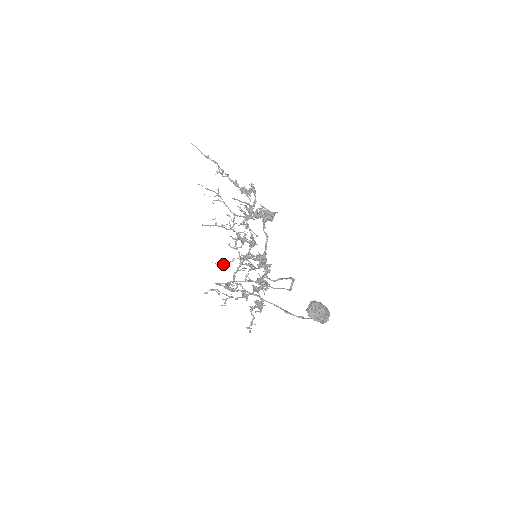
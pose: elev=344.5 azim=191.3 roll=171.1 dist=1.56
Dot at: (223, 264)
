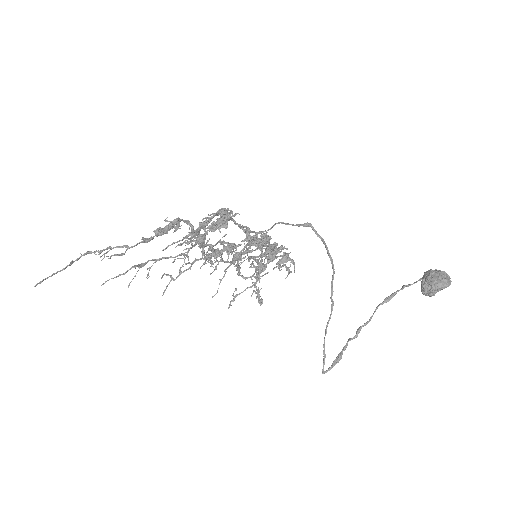
Dot at: occluded
